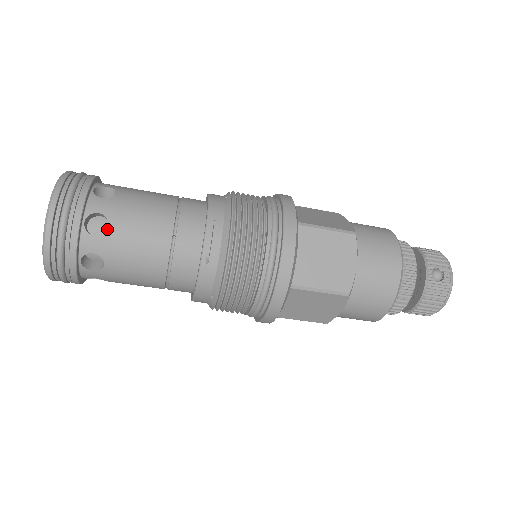
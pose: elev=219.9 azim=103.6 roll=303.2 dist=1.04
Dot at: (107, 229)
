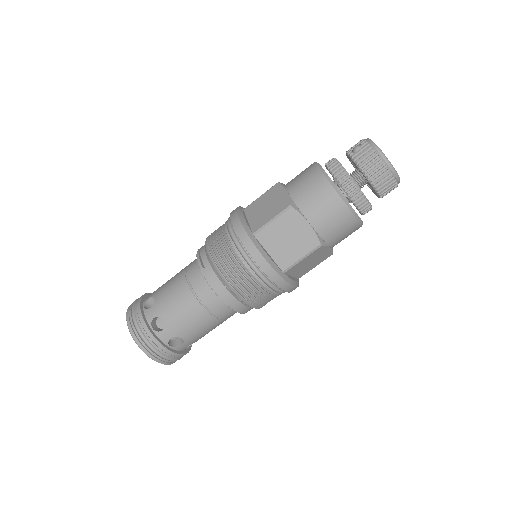
Dot at: (155, 300)
